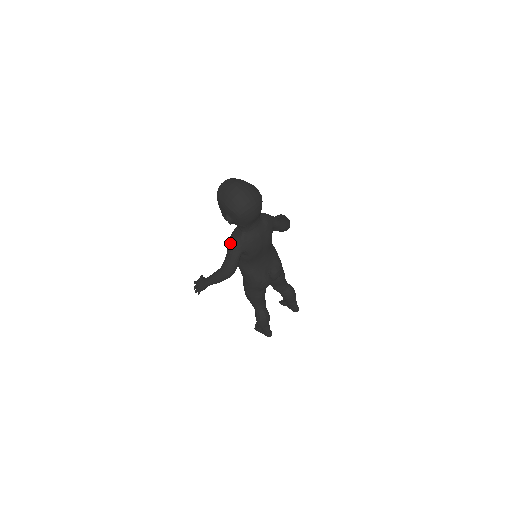
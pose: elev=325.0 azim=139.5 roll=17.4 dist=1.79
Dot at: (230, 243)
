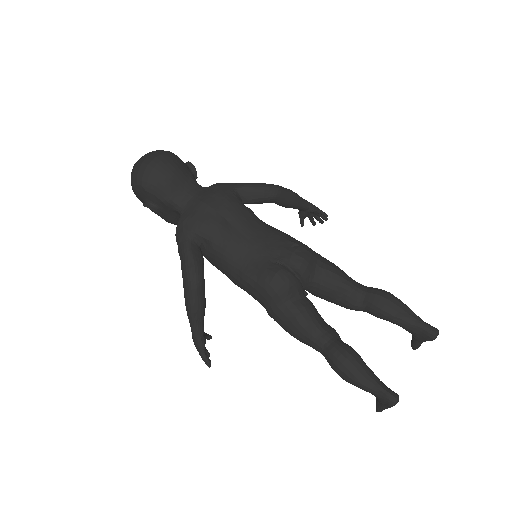
Dot at: (176, 240)
